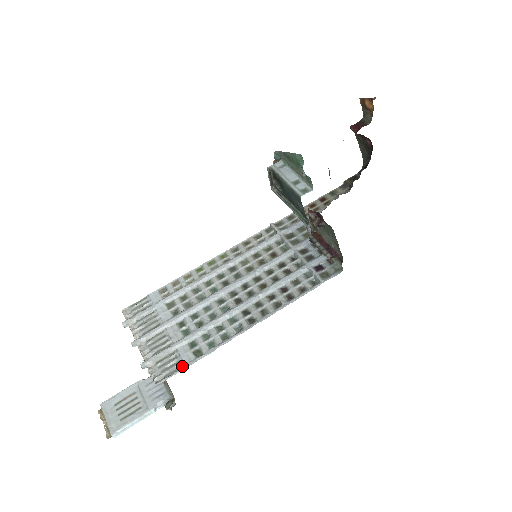
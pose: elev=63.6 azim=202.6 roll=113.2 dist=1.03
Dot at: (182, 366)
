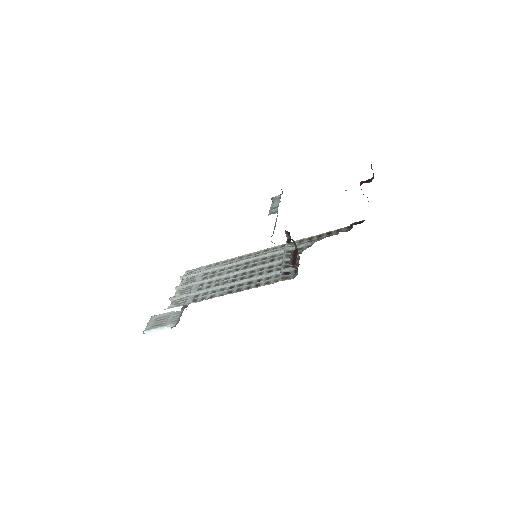
Dot at: (184, 304)
